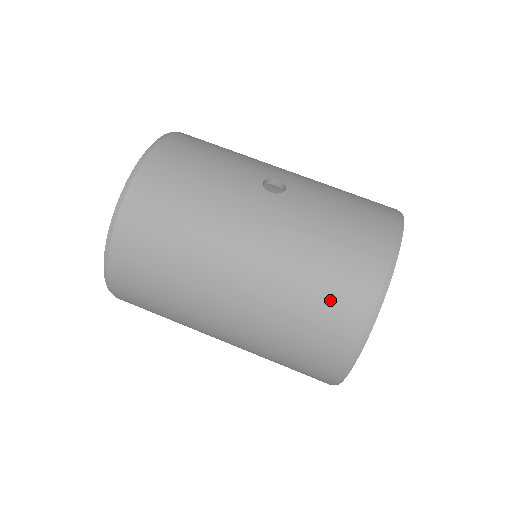
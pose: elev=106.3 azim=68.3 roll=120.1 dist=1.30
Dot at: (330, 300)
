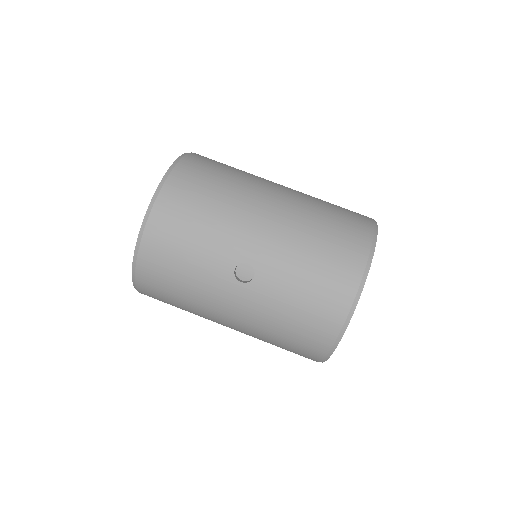
Dot at: (293, 349)
